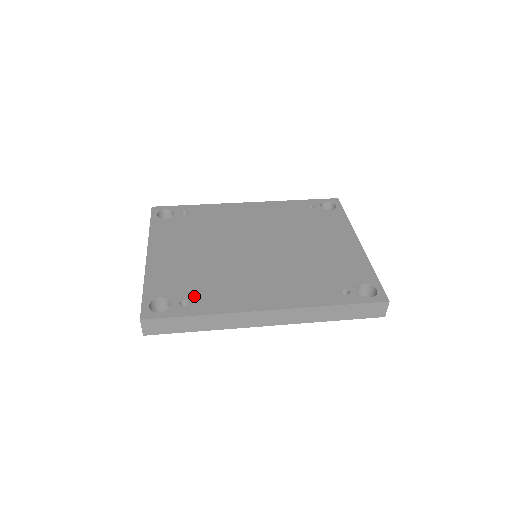
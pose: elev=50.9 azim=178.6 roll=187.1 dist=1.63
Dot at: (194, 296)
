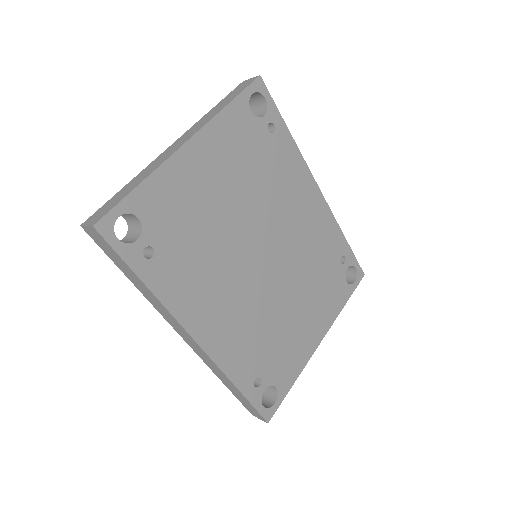
Dot at: (165, 254)
